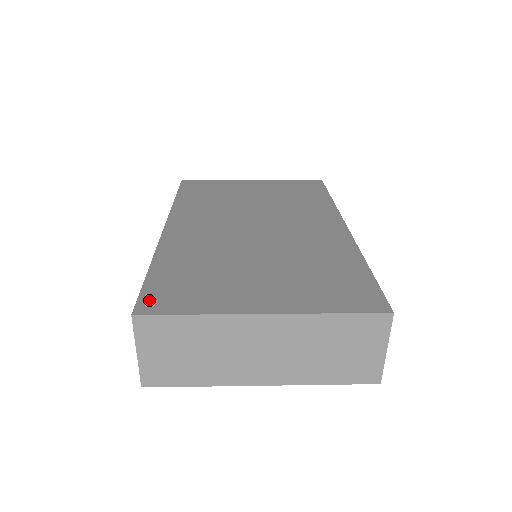
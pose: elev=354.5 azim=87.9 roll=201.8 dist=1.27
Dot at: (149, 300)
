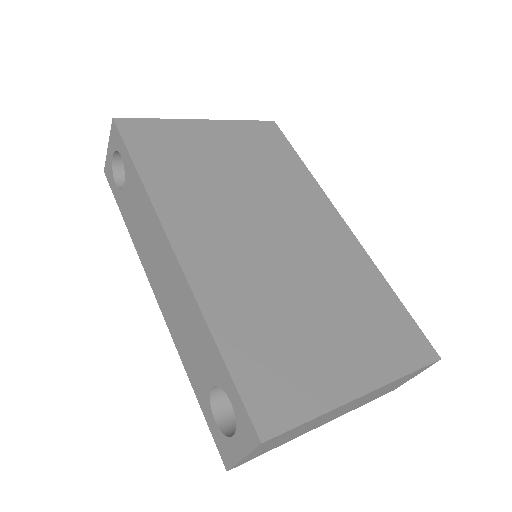
Dot at: (260, 410)
